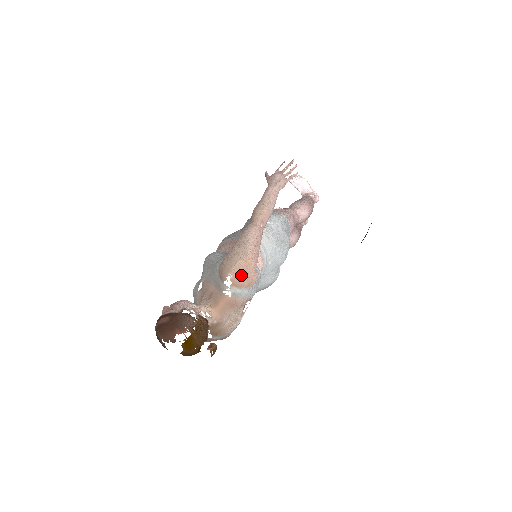
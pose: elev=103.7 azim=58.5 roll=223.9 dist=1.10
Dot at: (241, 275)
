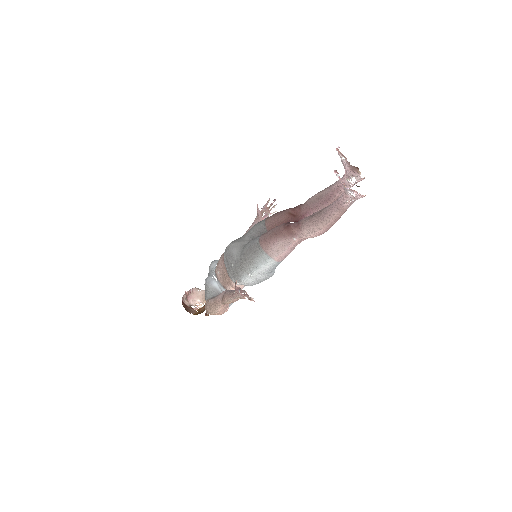
Dot at: occluded
